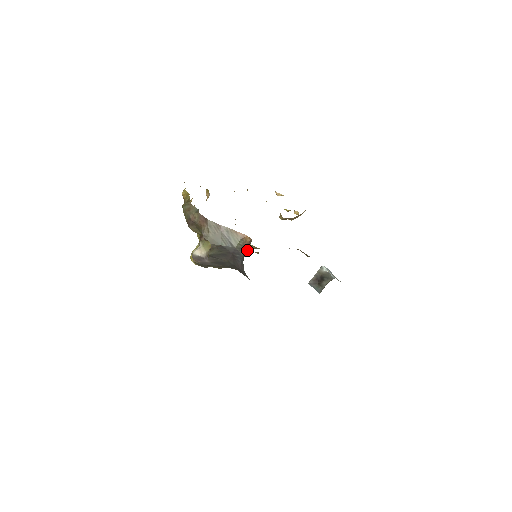
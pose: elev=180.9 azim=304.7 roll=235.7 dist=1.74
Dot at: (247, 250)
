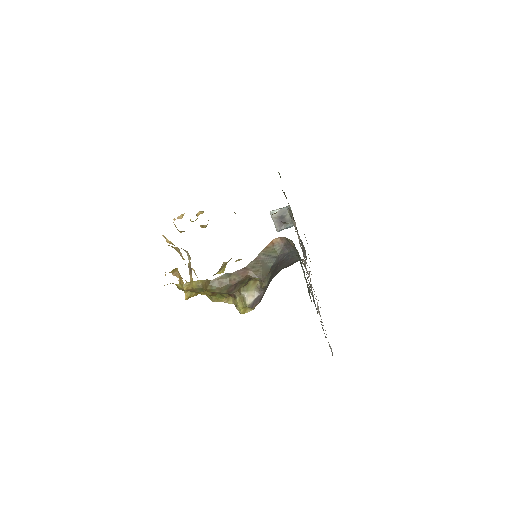
Dot at: occluded
